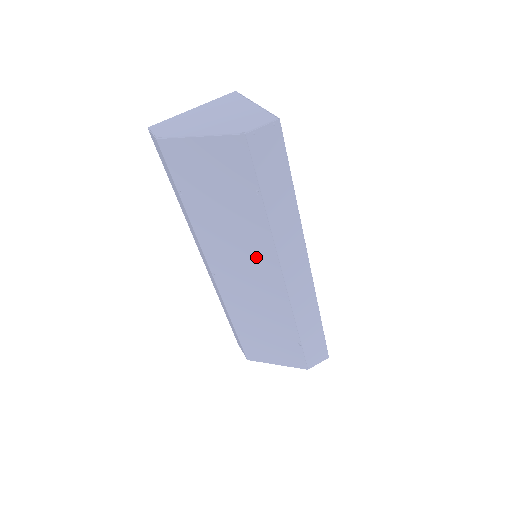
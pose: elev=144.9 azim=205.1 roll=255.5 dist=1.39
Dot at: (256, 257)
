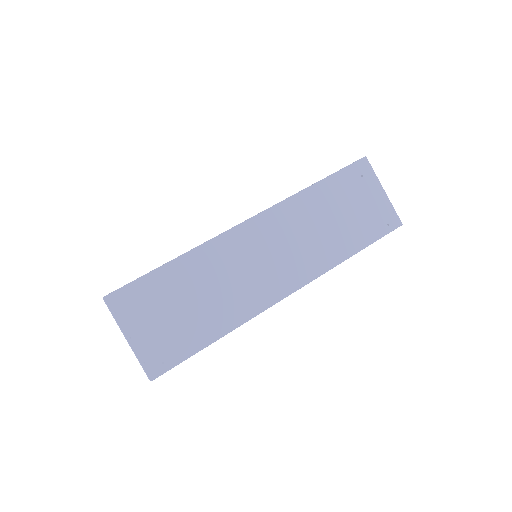
Dot at: occluded
